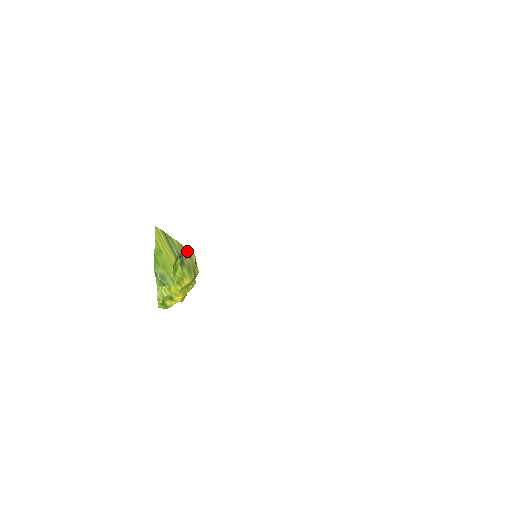
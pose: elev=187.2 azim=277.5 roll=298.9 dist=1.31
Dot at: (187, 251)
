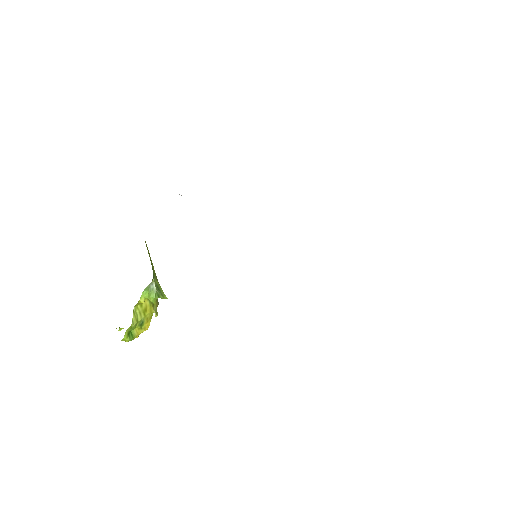
Dot at: occluded
